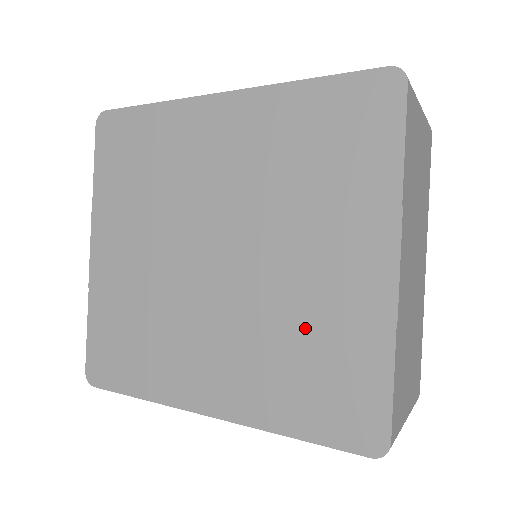
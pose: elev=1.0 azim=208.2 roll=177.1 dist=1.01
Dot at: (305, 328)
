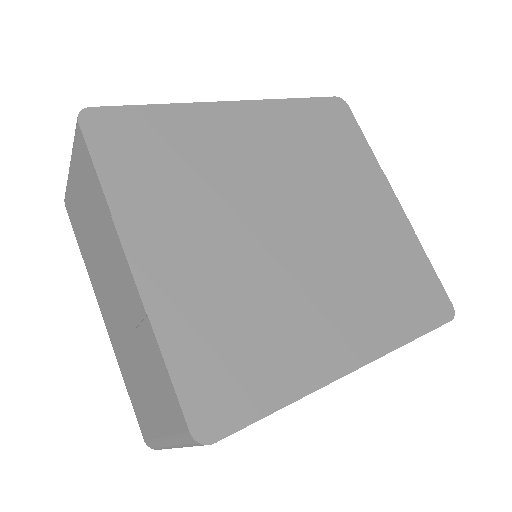
Dot at: (378, 256)
